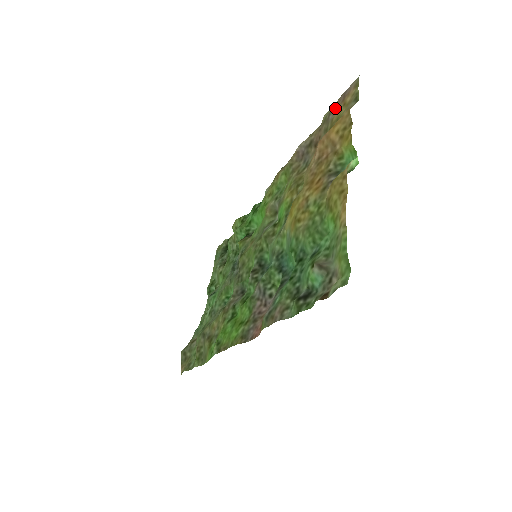
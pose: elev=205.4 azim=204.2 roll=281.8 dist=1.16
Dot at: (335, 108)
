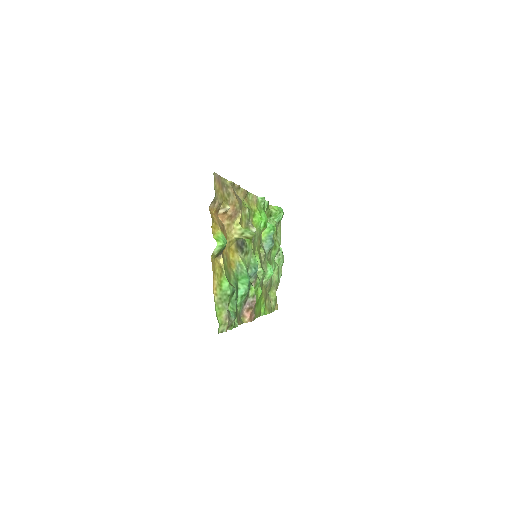
Dot at: (222, 185)
